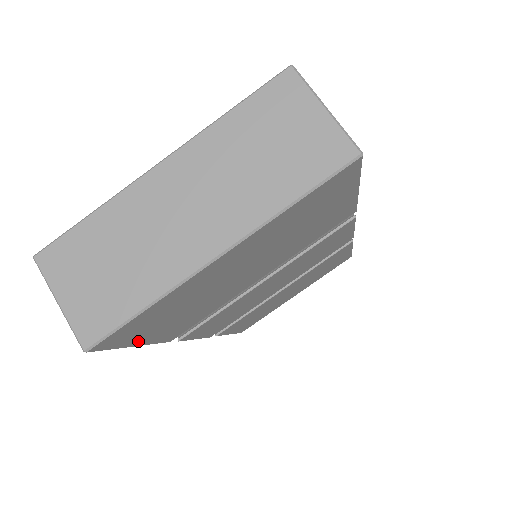
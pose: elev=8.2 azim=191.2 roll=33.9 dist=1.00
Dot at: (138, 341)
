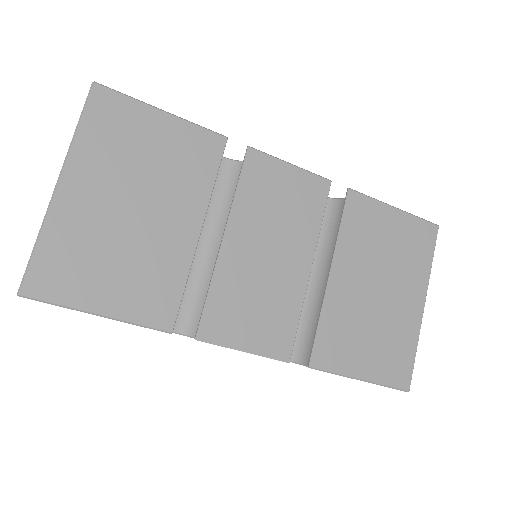
Dot at: (91, 304)
